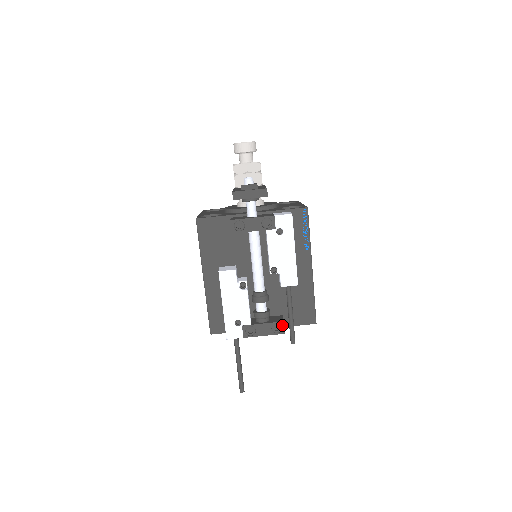
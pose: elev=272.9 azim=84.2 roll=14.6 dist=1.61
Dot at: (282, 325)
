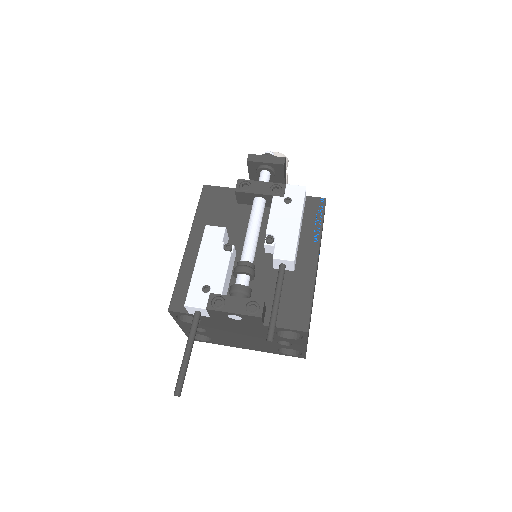
Dot at: (261, 305)
